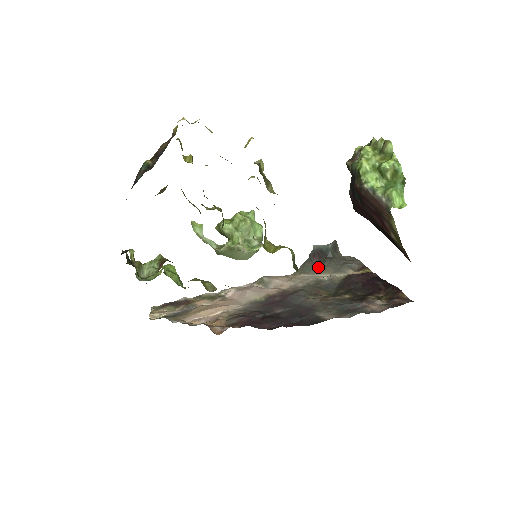
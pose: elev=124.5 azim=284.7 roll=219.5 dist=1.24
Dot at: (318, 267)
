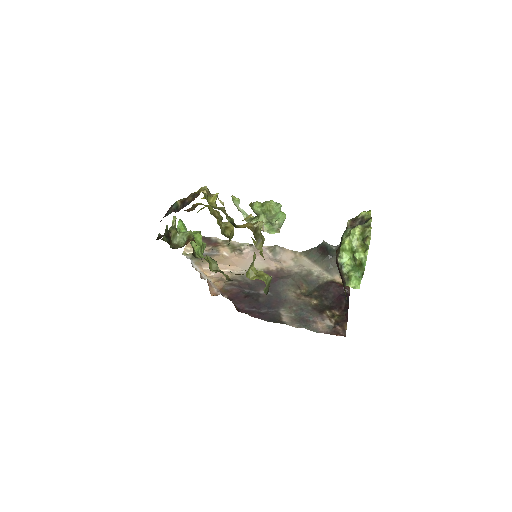
Dot at: (318, 259)
